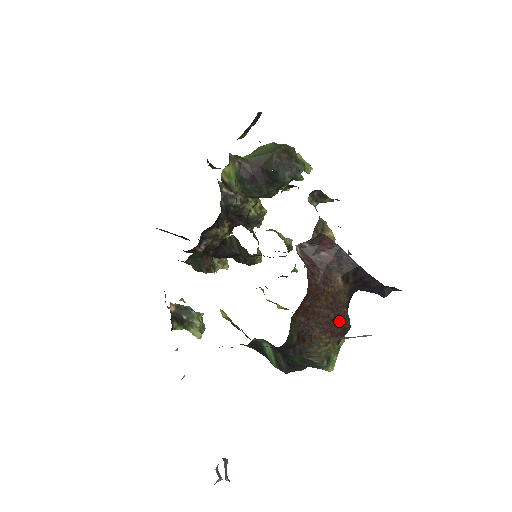
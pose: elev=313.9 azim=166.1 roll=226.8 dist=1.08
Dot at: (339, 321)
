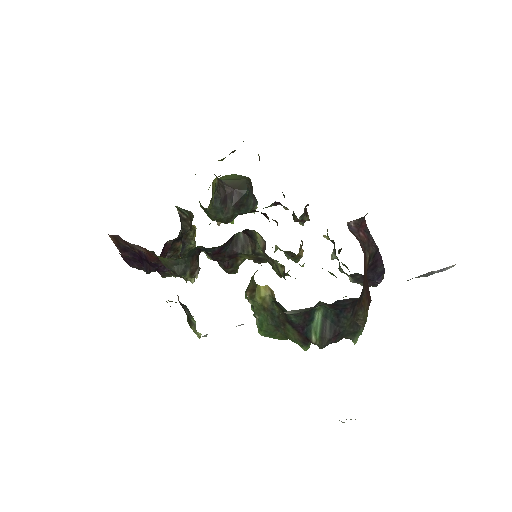
Dot at: (369, 293)
